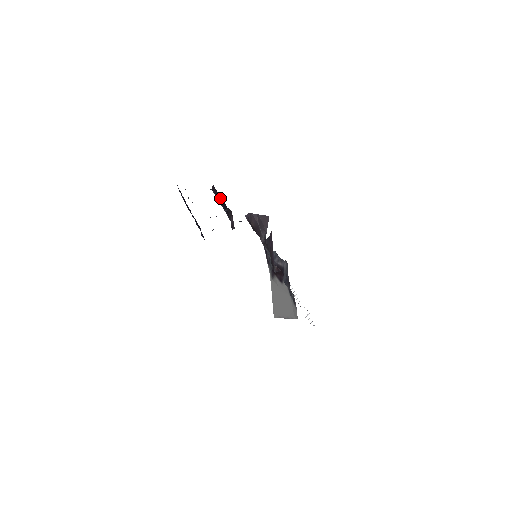
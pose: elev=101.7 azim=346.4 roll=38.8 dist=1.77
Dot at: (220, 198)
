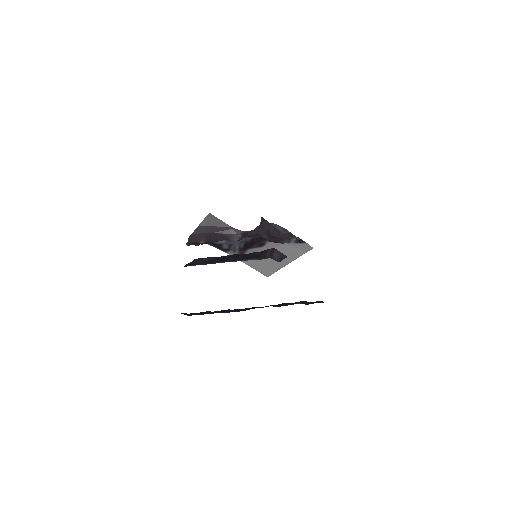
Dot at: (226, 258)
